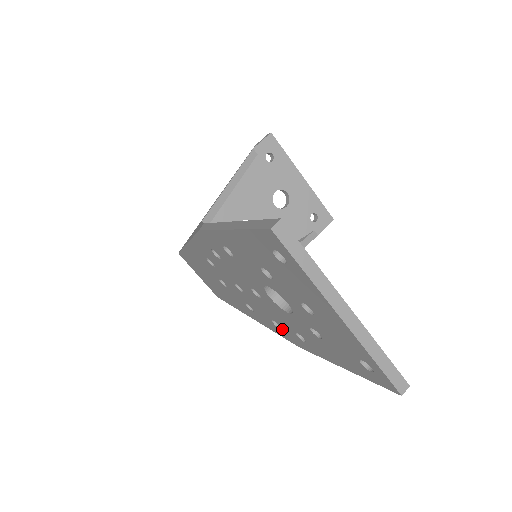
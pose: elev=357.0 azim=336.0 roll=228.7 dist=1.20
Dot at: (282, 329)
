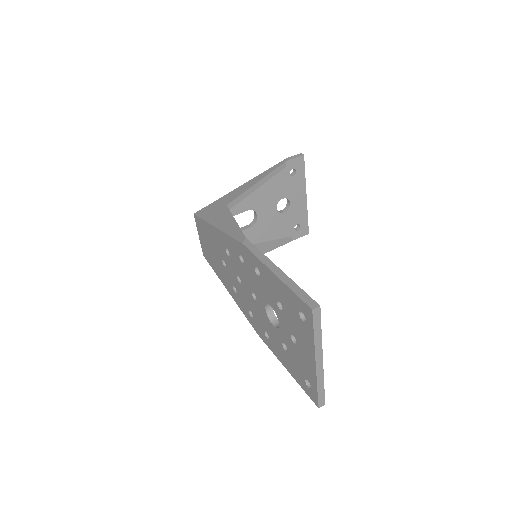
Dot at: (254, 320)
